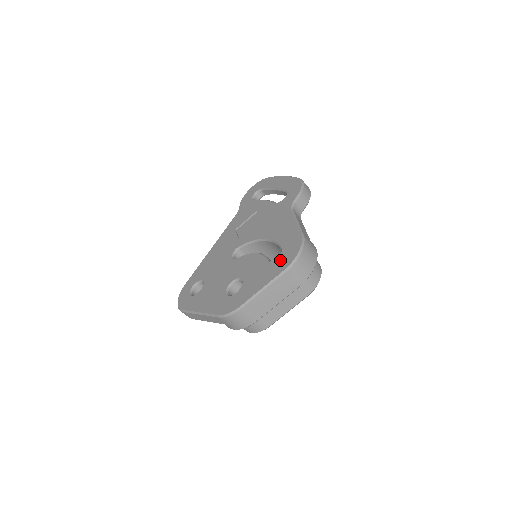
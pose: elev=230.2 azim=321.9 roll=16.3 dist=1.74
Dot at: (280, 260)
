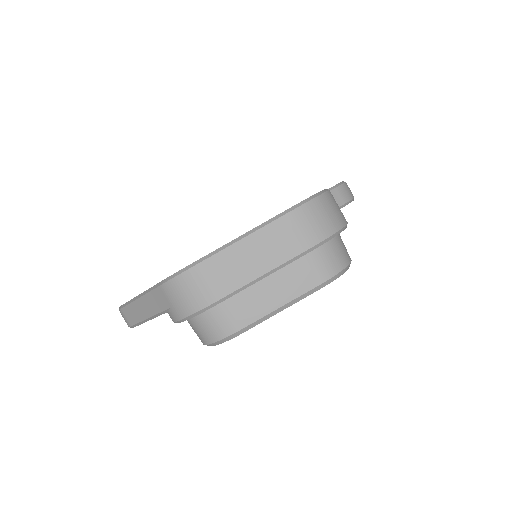
Dot at: occluded
